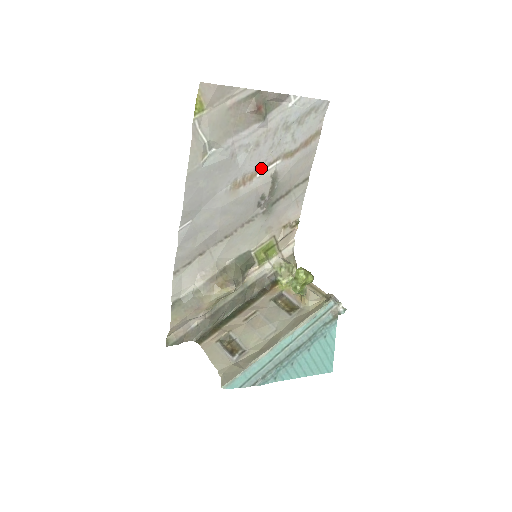
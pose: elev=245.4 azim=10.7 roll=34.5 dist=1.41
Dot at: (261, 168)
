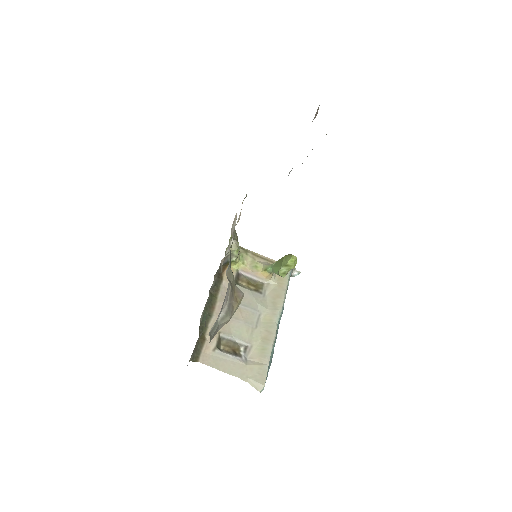
Dot at: occluded
